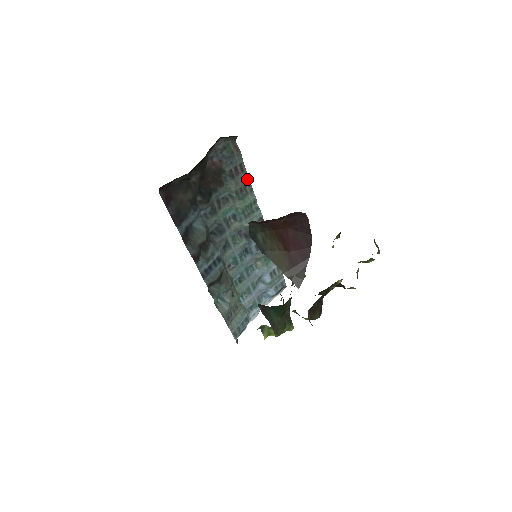
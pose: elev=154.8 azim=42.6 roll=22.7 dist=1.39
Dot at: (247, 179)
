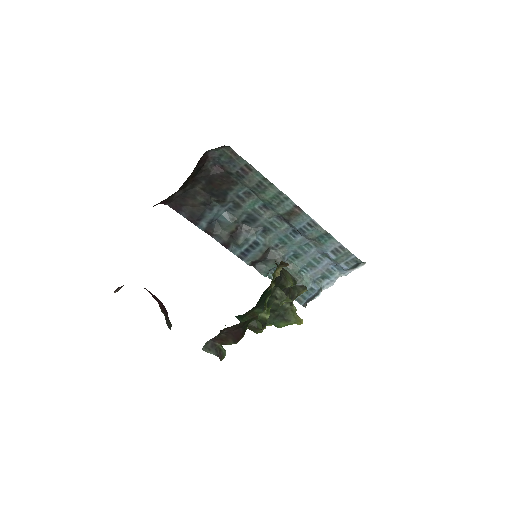
Dot at: (260, 176)
